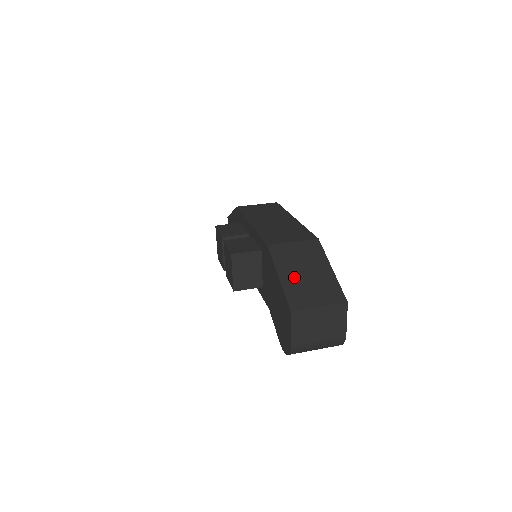
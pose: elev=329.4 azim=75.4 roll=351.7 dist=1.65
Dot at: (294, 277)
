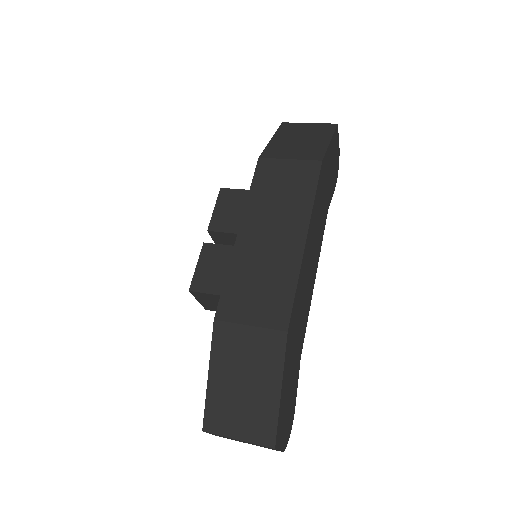
Dot at: (226, 385)
